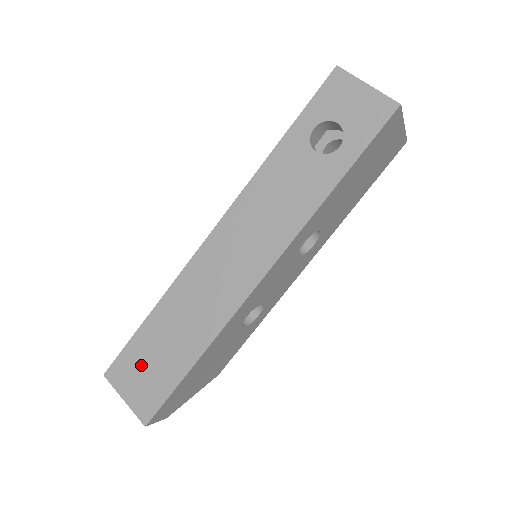
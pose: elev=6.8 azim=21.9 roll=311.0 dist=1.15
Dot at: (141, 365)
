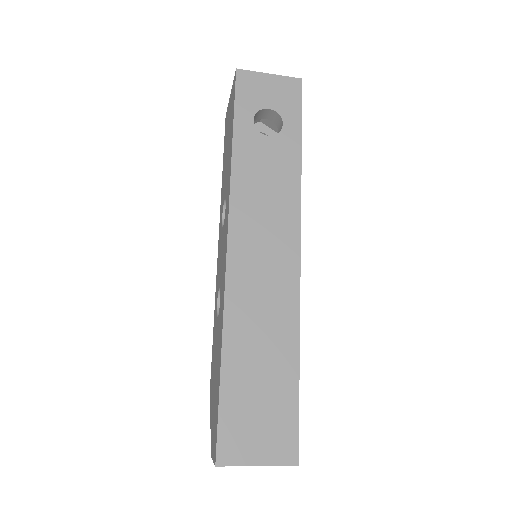
Dot at: (250, 416)
